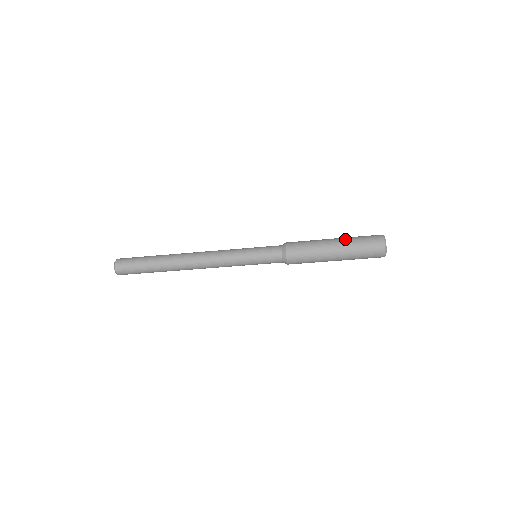
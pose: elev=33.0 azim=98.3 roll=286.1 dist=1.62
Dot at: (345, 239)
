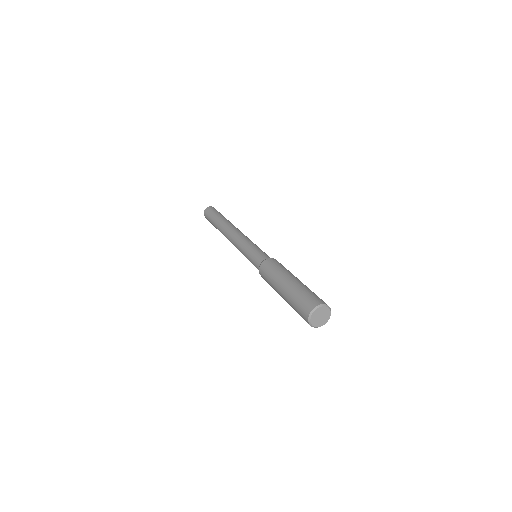
Dot at: (286, 297)
